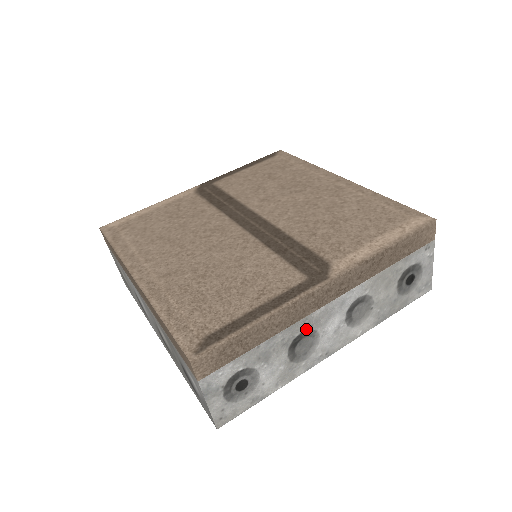
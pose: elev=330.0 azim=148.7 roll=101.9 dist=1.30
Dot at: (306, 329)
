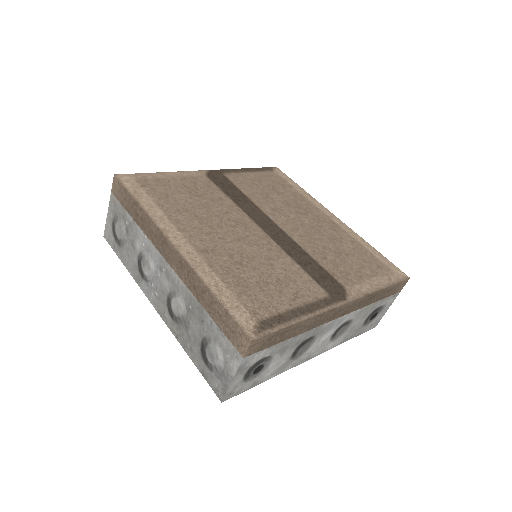
Dot at: (314, 335)
